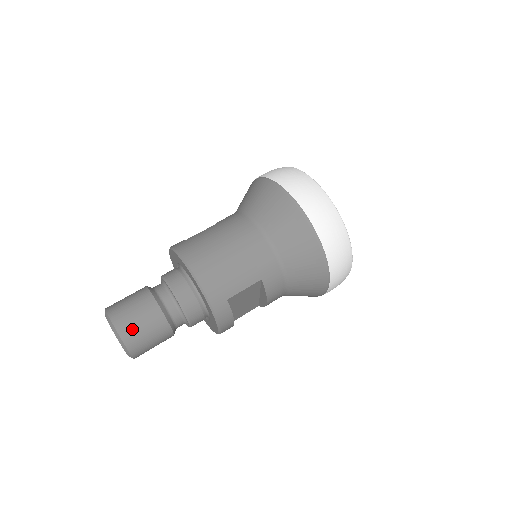
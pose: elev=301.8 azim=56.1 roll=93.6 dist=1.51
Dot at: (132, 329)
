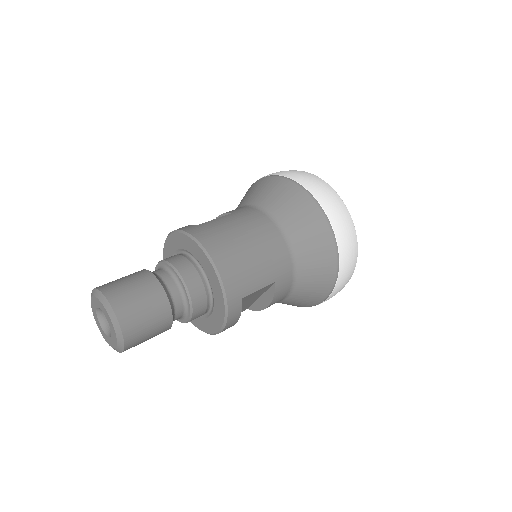
Dot at: (134, 317)
